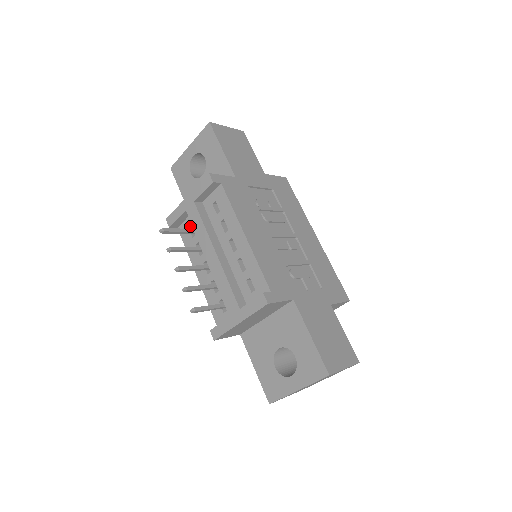
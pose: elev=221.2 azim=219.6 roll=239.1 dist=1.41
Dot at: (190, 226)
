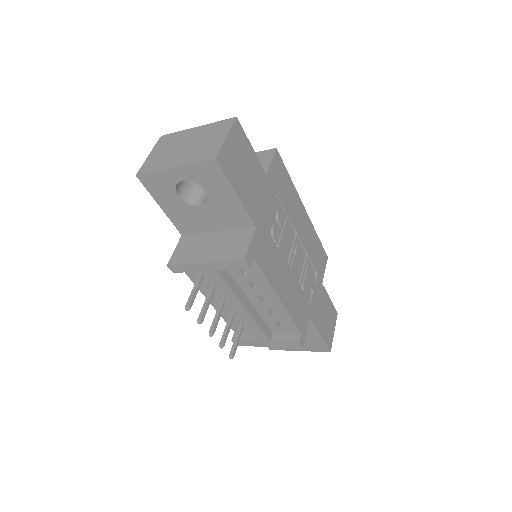
Dot at: occluded
